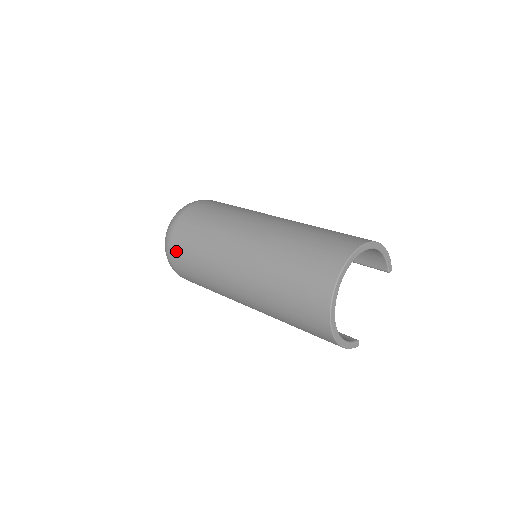
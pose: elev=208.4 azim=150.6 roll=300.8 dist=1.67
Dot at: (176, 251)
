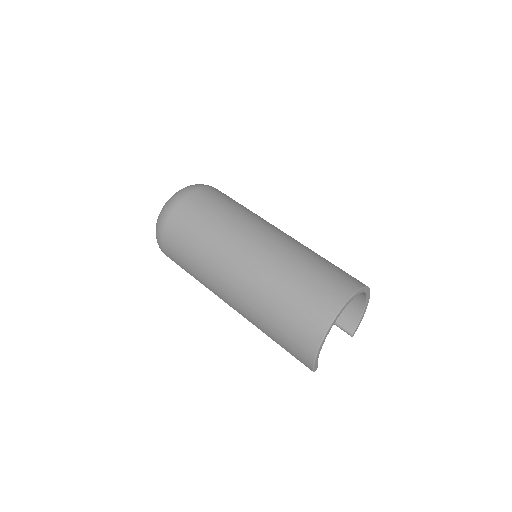
Dot at: (188, 205)
